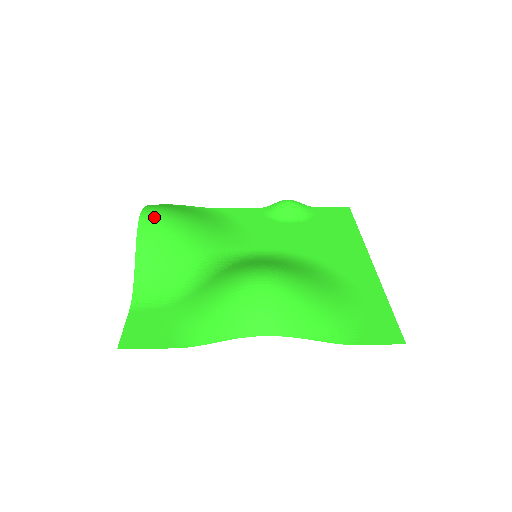
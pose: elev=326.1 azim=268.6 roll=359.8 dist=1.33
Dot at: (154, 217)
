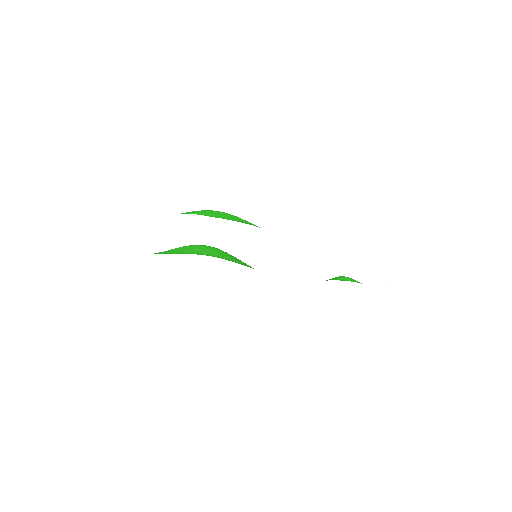
Dot at: occluded
